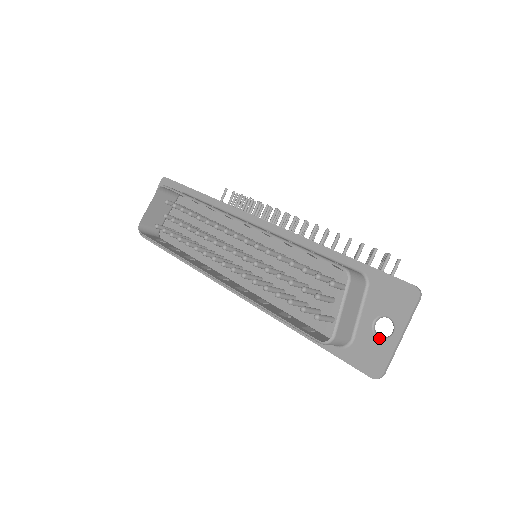
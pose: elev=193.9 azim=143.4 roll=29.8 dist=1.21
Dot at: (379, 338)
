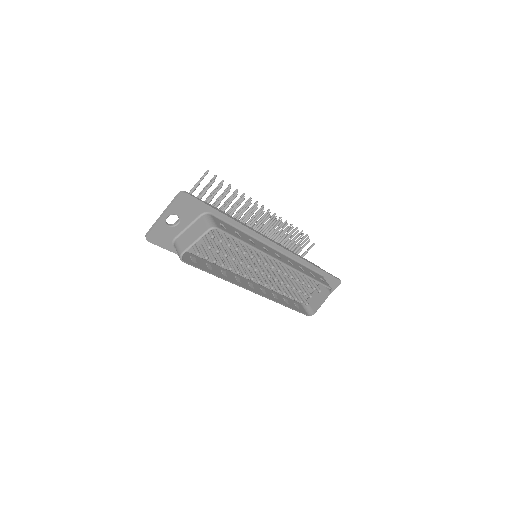
Dot at: occluded
